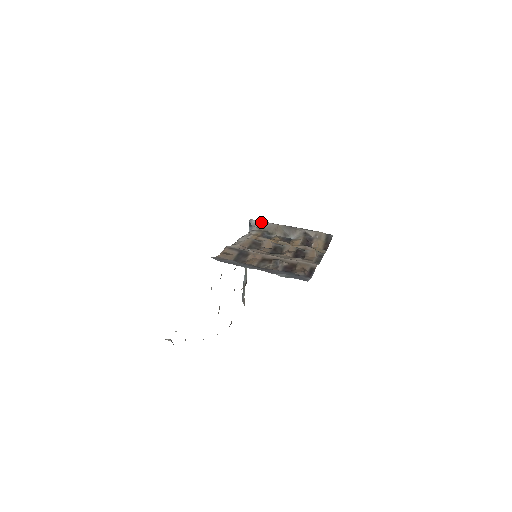
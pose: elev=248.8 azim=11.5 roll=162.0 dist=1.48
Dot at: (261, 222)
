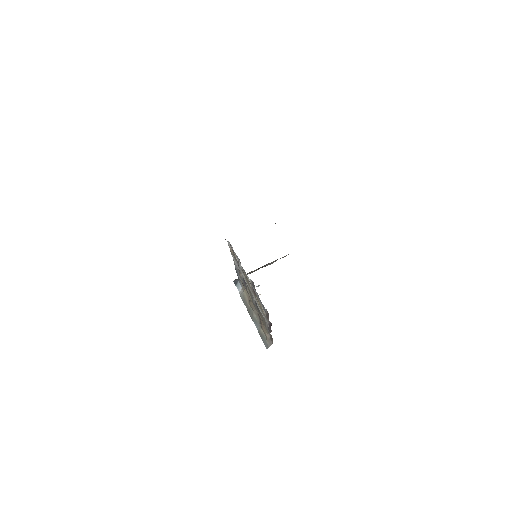
Dot at: occluded
